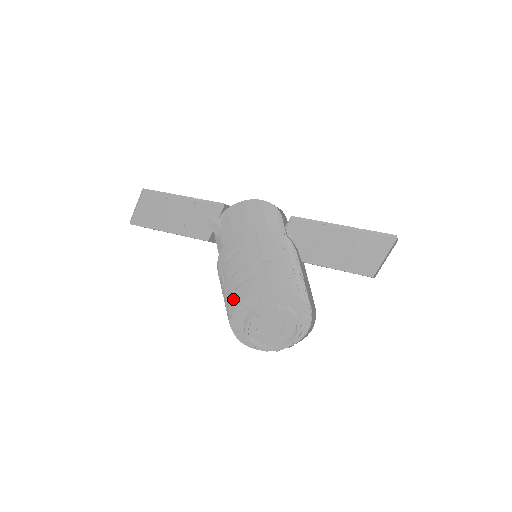
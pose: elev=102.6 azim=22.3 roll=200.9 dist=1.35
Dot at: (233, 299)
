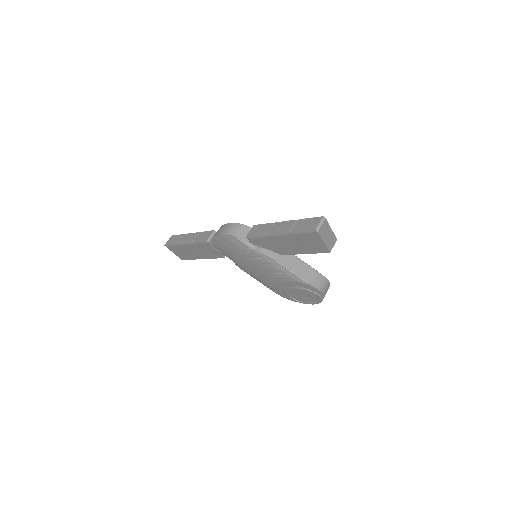
Dot at: (268, 287)
